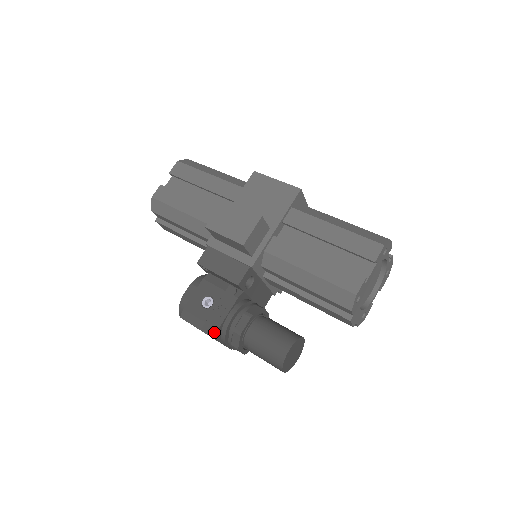
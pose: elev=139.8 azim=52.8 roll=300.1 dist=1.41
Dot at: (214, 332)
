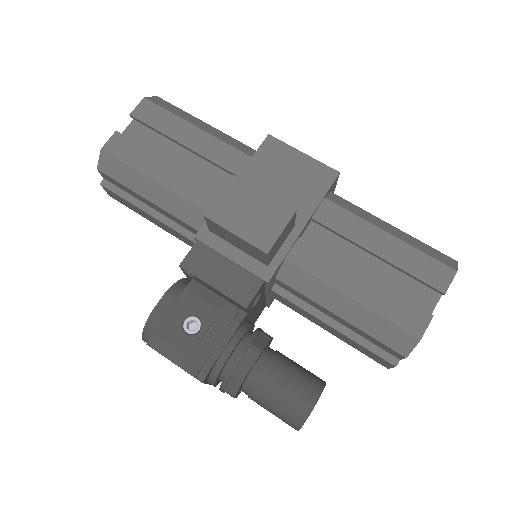
Dot at: (203, 373)
